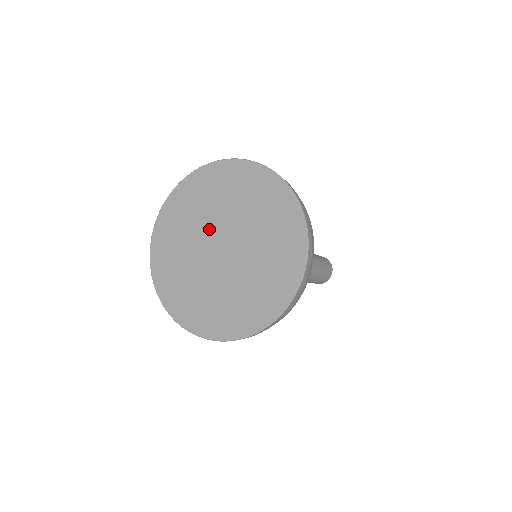
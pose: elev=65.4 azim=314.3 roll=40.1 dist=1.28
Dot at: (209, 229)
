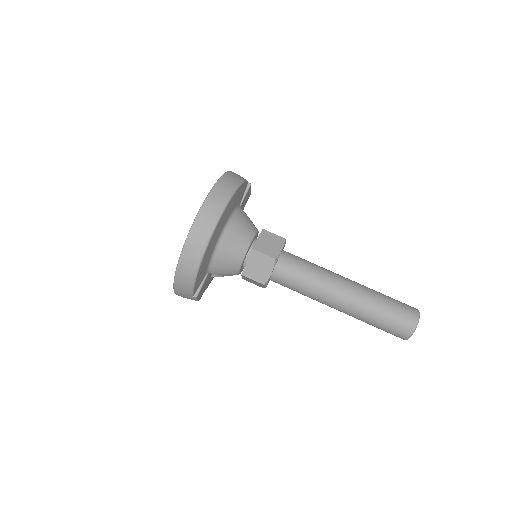
Dot at: occluded
